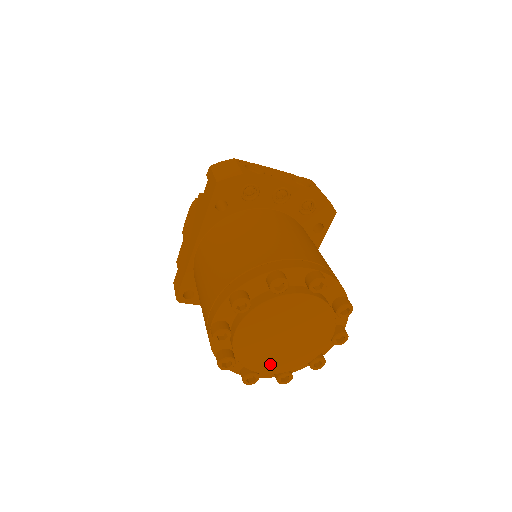
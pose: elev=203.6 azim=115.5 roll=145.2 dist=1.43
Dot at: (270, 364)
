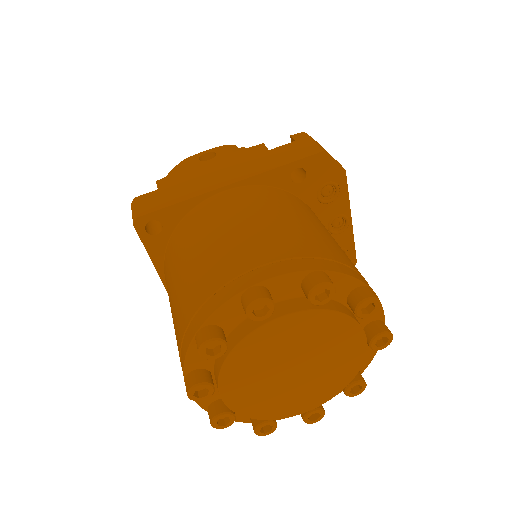
Dot at: (241, 390)
